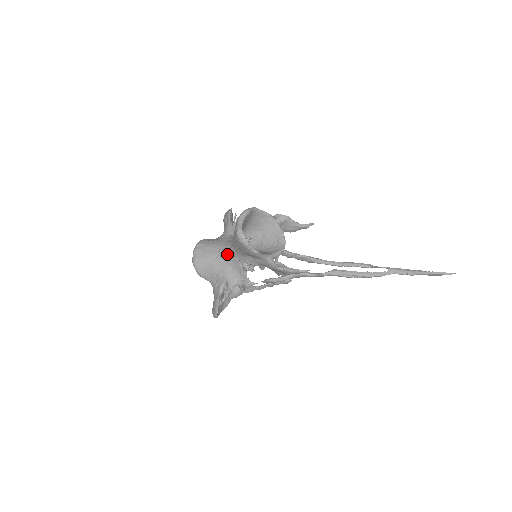
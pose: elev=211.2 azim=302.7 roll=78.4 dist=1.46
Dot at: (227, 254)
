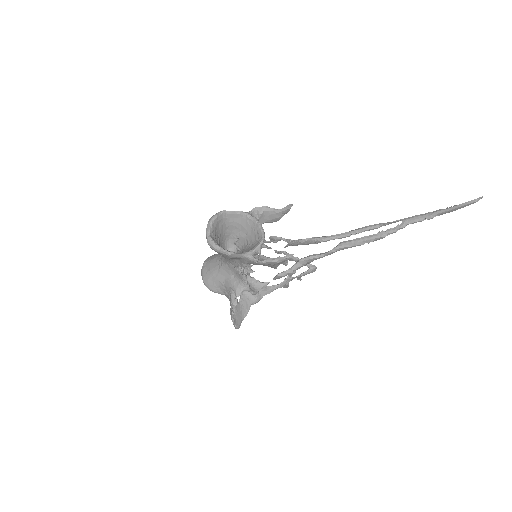
Dot at: (224, 264)
